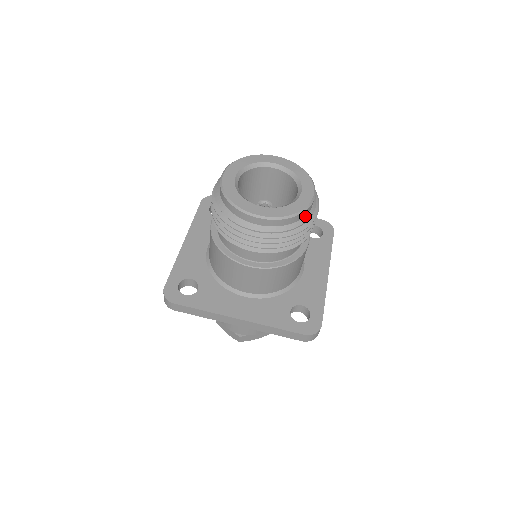
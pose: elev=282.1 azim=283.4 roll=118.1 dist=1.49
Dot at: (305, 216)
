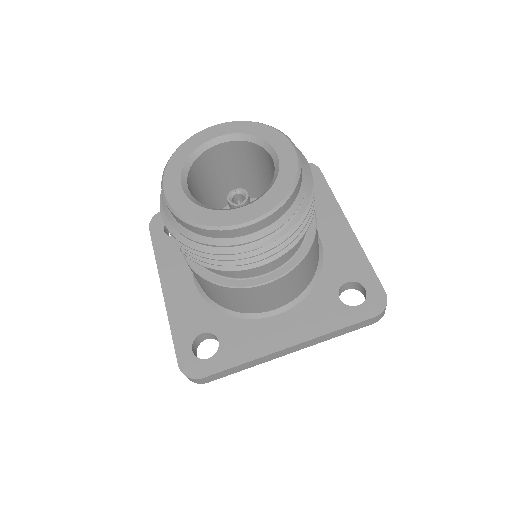
Dot at: (217, 238)
